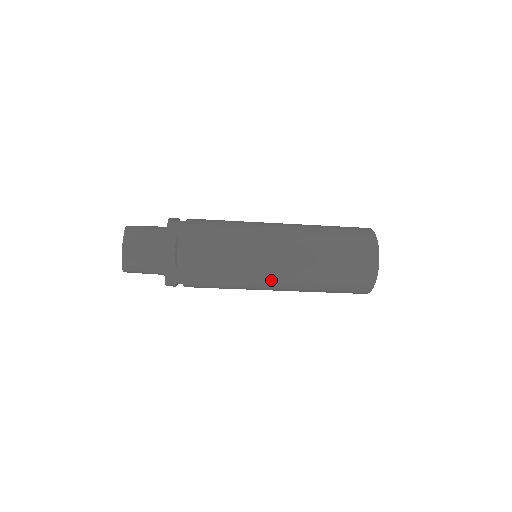
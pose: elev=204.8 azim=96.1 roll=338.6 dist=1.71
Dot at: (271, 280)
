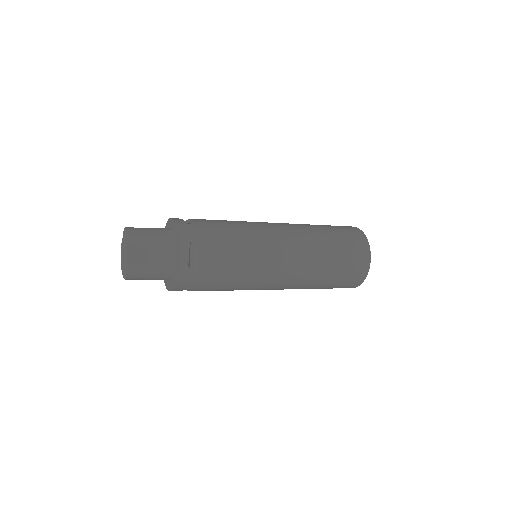
Dot at: (277, 282)
